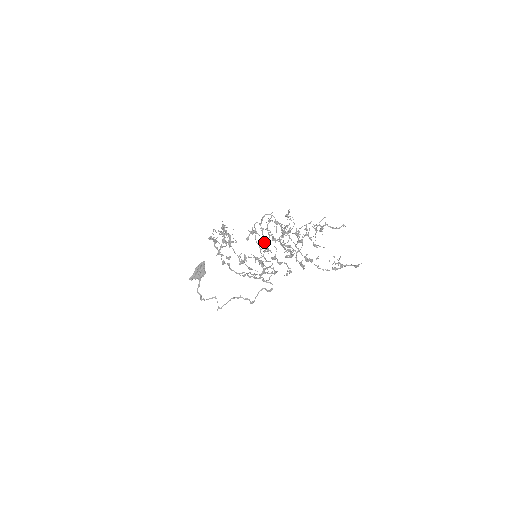
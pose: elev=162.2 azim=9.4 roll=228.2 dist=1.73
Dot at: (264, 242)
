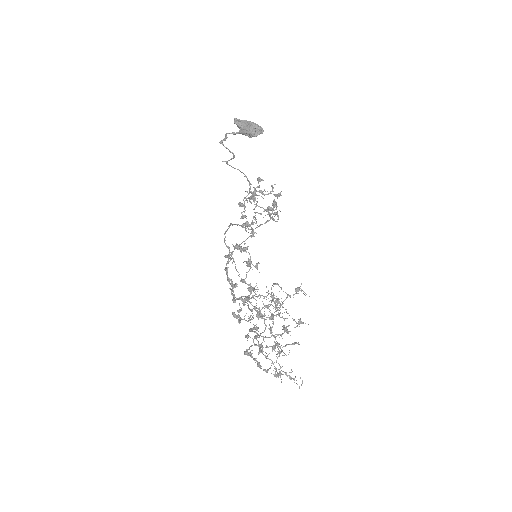
Dot at: occluded
